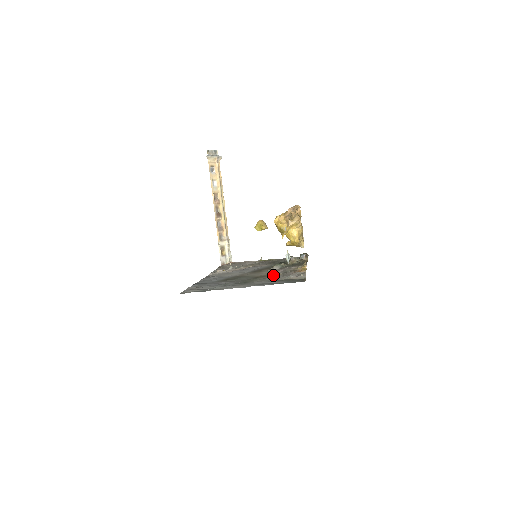
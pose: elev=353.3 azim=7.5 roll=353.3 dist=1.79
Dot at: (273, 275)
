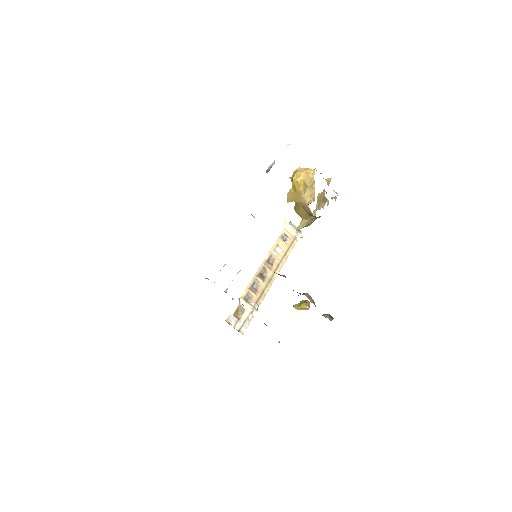
Dot at: occluded
